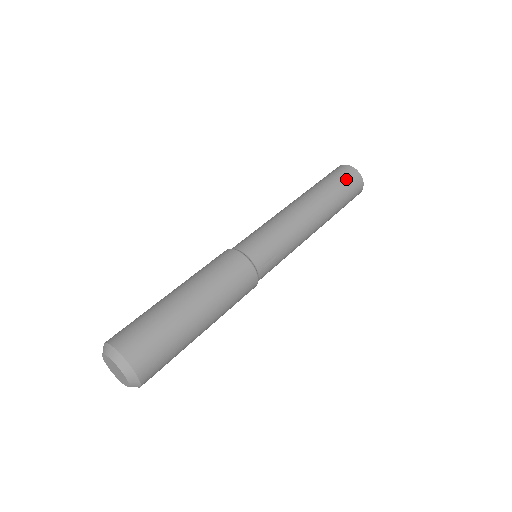
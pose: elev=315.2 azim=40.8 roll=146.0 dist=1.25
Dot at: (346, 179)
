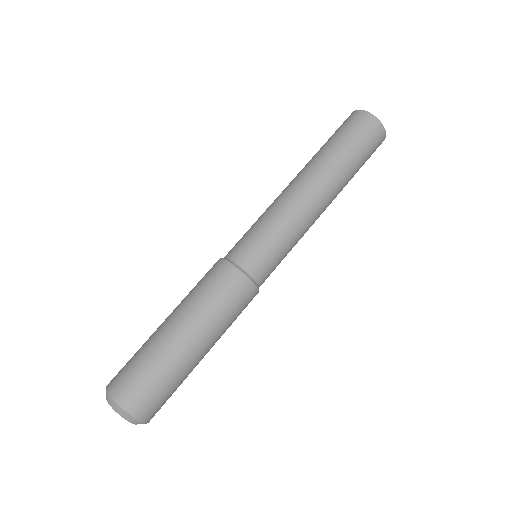
Dot at: (358, 132)
